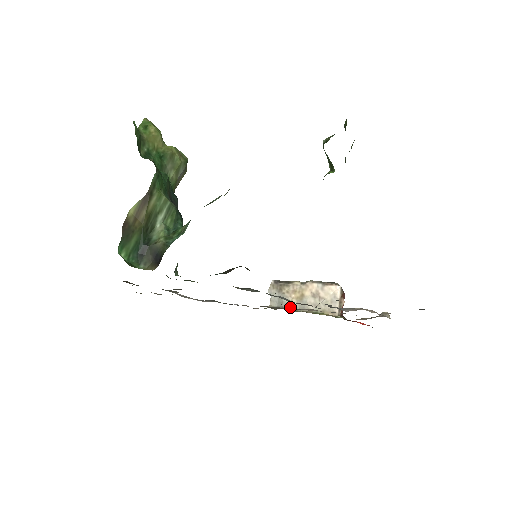
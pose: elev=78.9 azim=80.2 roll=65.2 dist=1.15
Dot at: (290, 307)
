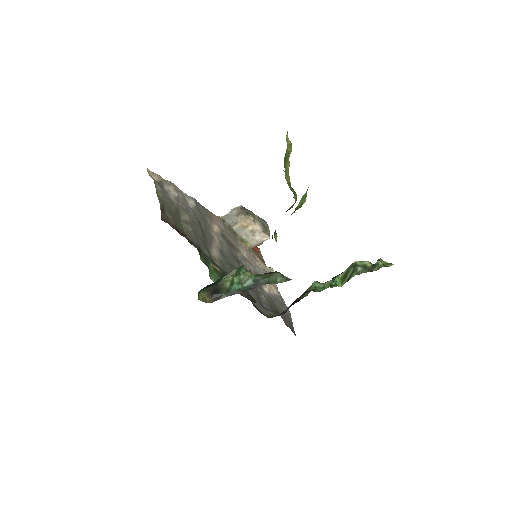
Dot at: (233, 226)
